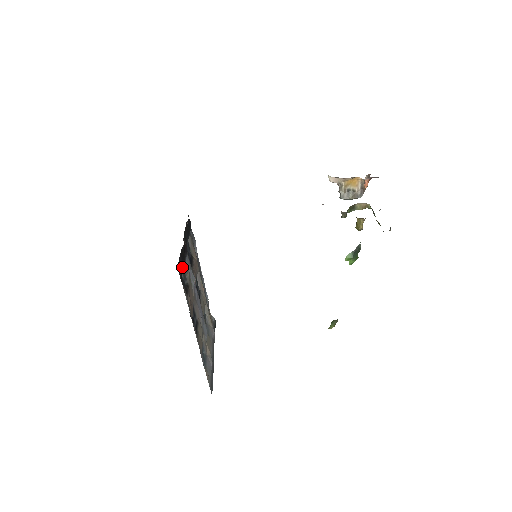
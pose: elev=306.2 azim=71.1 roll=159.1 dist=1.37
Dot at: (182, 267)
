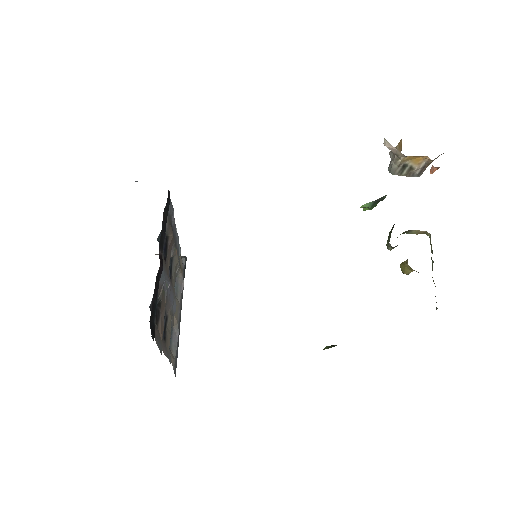
Dot at: (155, 307)
